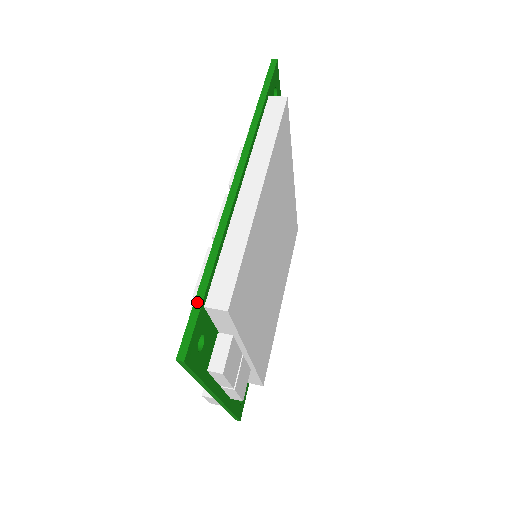
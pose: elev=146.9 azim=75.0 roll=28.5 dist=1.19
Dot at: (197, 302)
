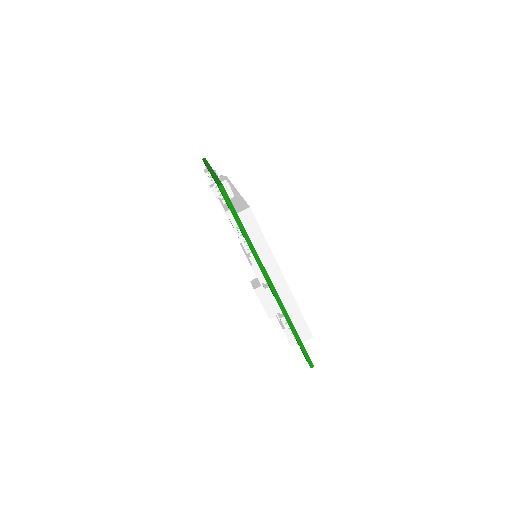
Dot at: (301, 346)
